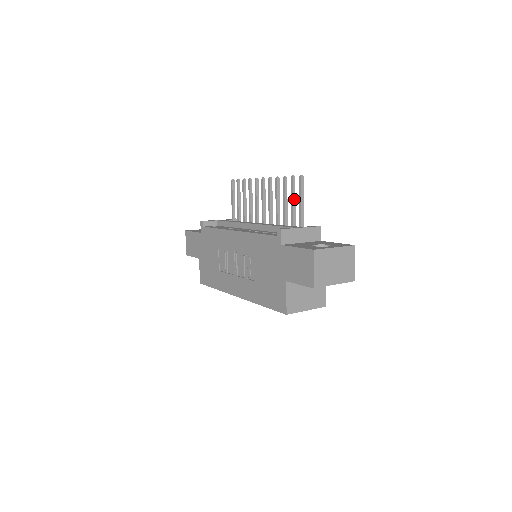
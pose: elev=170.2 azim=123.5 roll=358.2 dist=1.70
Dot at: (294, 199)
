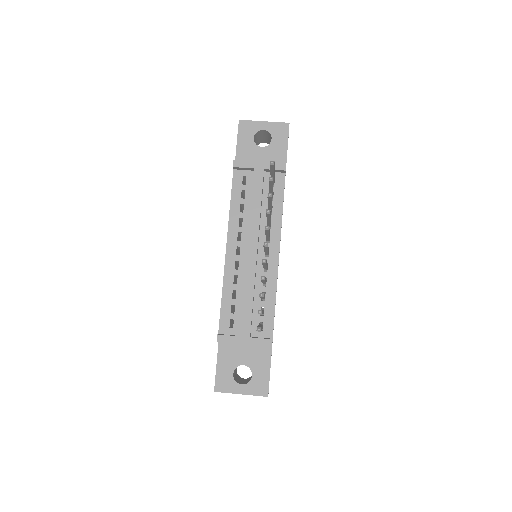
Dot at: occluded
